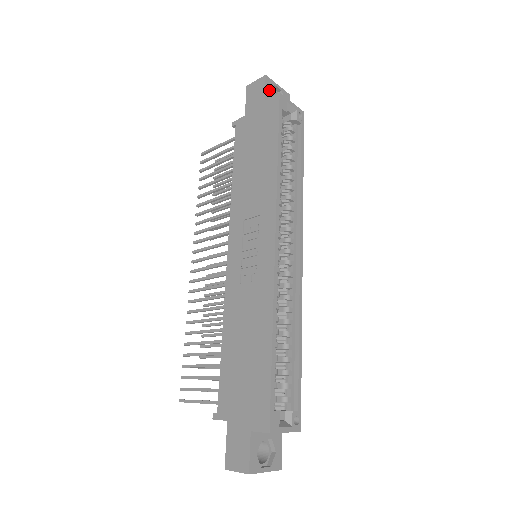
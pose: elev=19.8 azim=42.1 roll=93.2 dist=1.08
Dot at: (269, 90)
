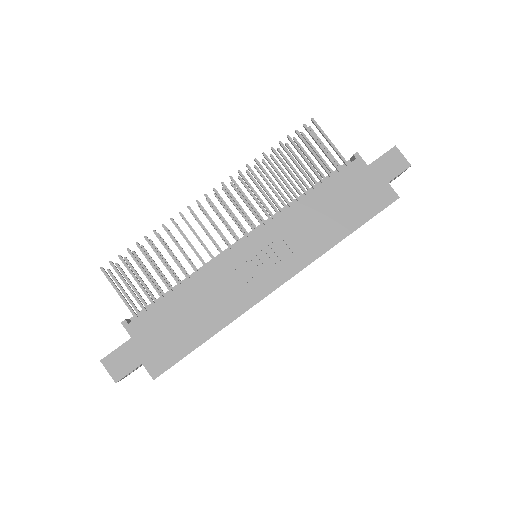
Dot at: (398, 175)
